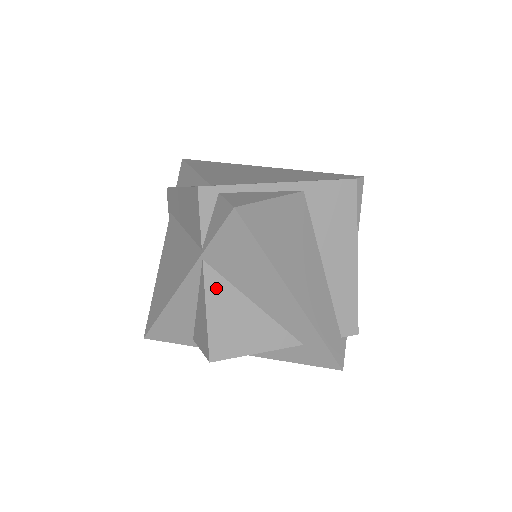
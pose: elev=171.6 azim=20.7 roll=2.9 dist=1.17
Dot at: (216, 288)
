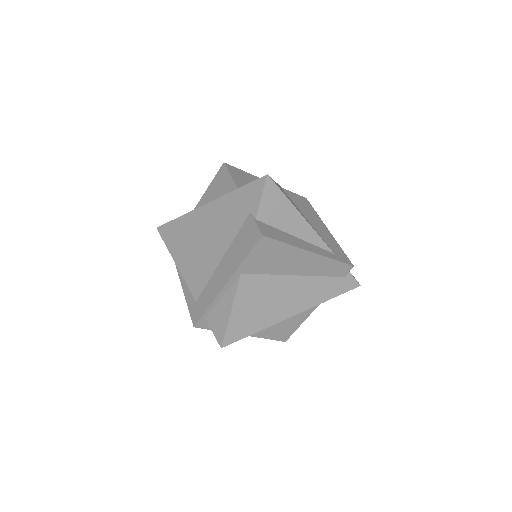
Dot at: occluded
